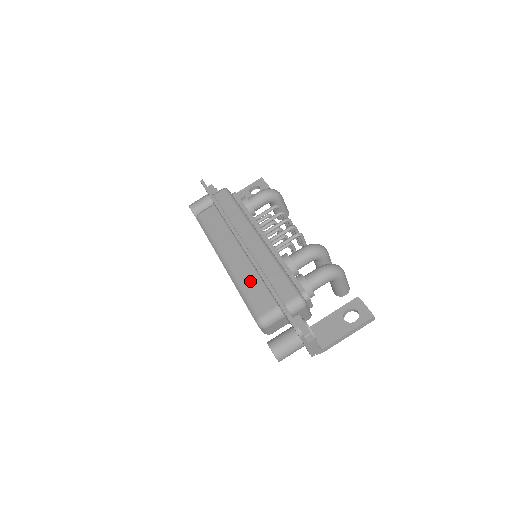
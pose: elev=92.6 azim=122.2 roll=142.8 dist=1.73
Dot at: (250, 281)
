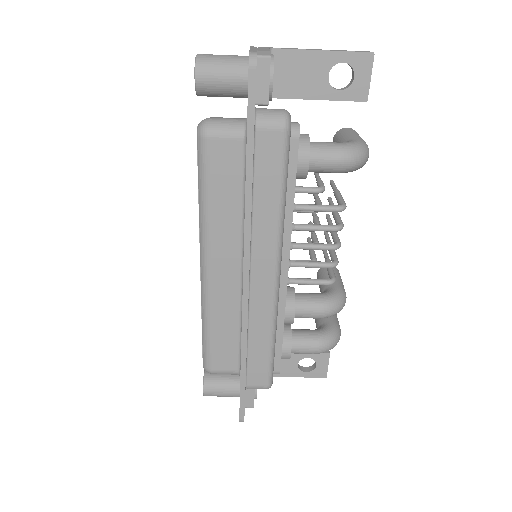
Dot at: (225, 324)
